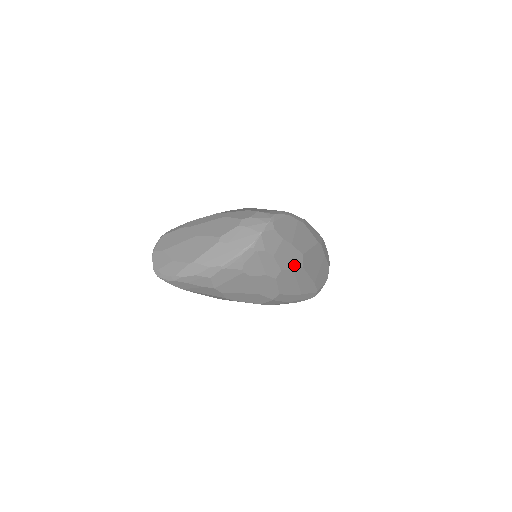
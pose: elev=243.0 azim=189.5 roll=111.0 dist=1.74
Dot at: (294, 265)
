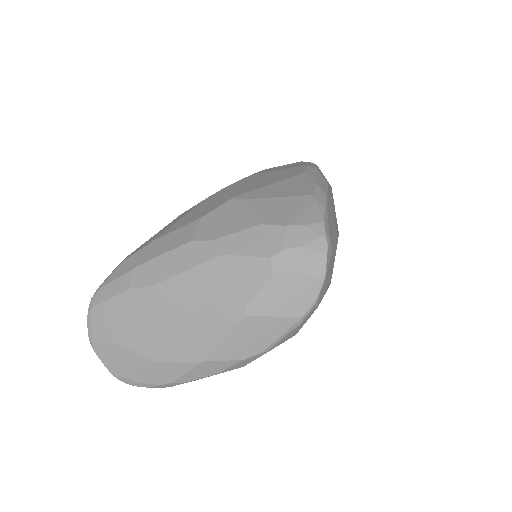
Dot at: occluded
